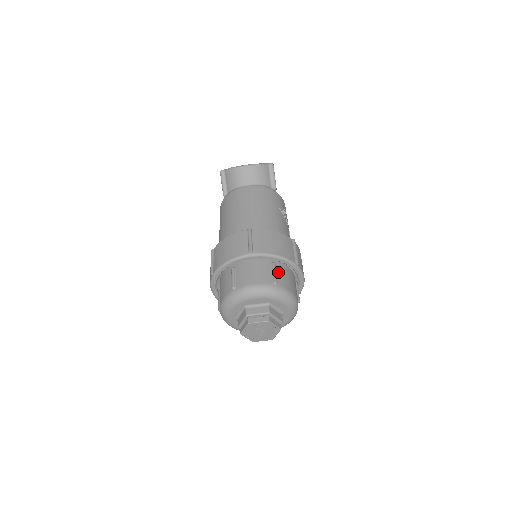
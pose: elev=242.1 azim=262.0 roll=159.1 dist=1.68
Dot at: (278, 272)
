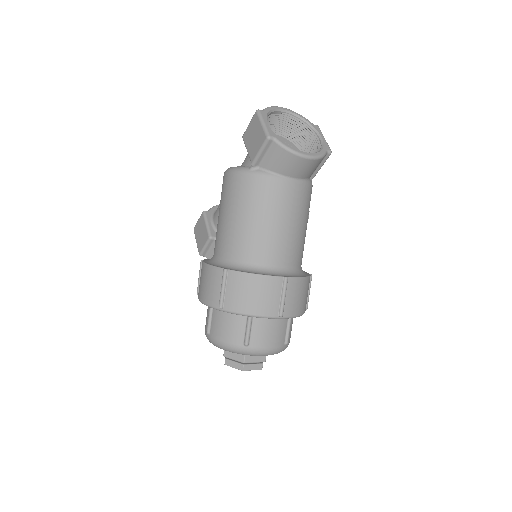
Dot at: (290, 326)
